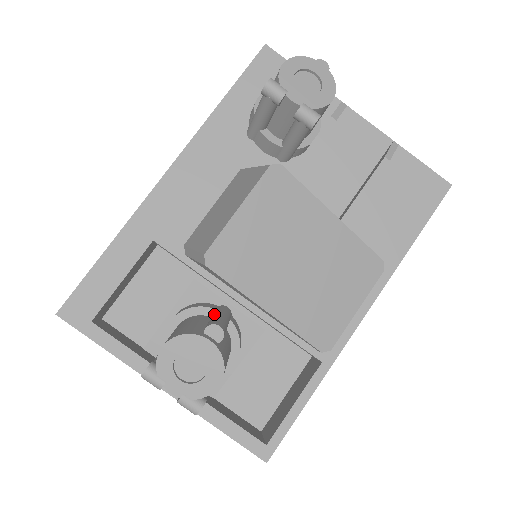
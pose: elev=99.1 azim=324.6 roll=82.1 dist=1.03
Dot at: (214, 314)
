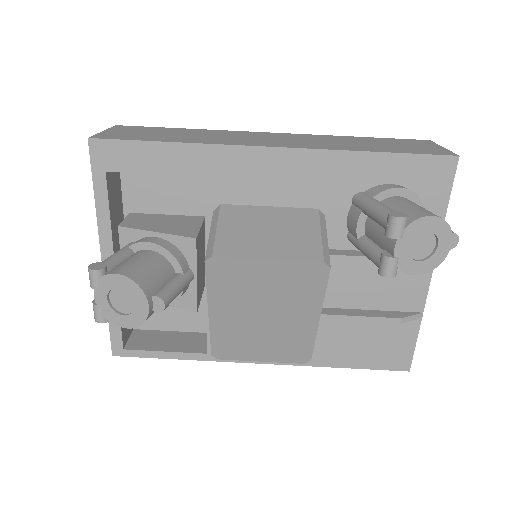
Dot at: (177, 281)
